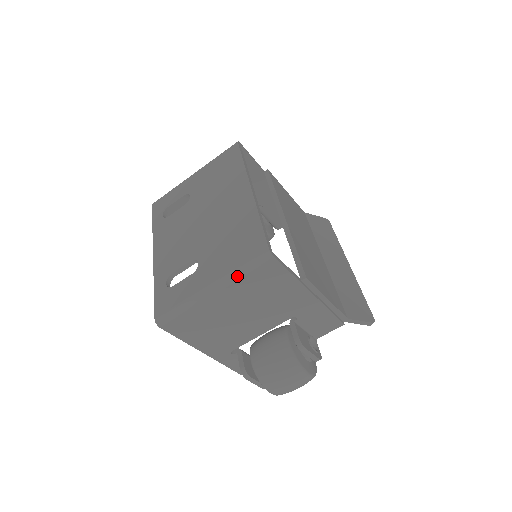
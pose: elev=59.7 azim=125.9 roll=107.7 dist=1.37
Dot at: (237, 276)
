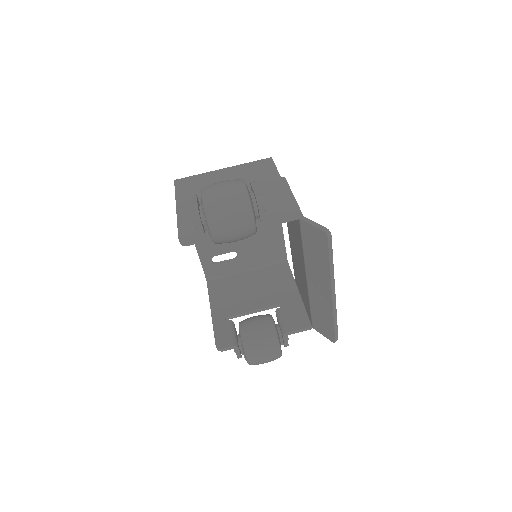
Dot at: (244, 164)
